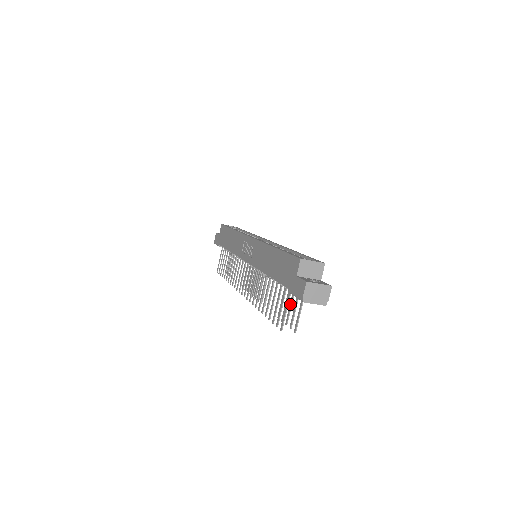
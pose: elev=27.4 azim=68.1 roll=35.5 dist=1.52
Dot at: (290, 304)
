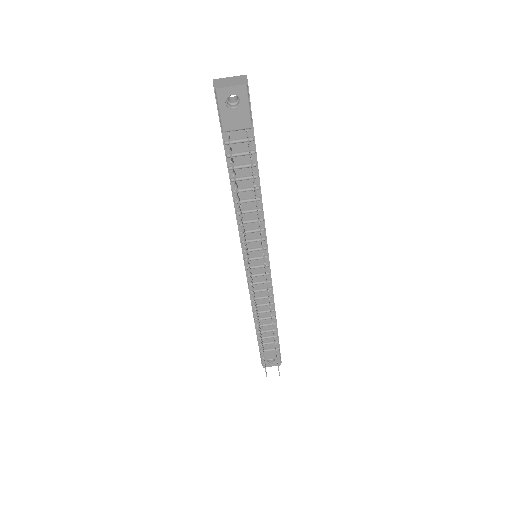
Dot at: occluded
